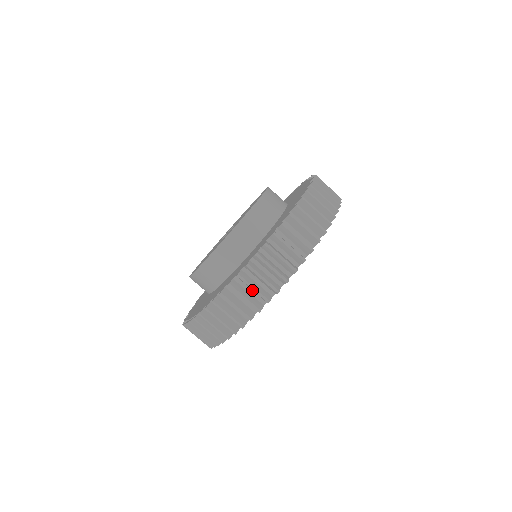
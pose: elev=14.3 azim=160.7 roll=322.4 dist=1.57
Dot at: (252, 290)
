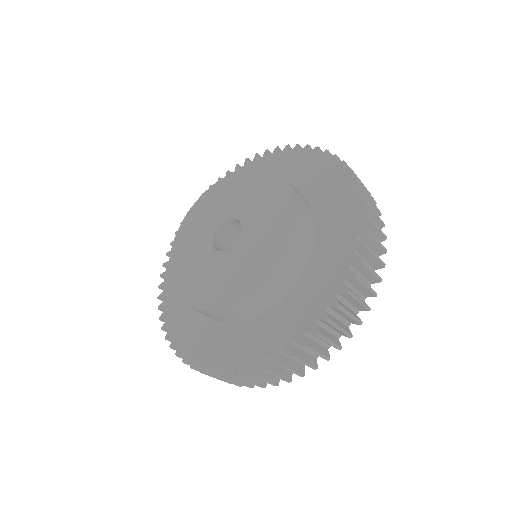
Dot at: occluded
